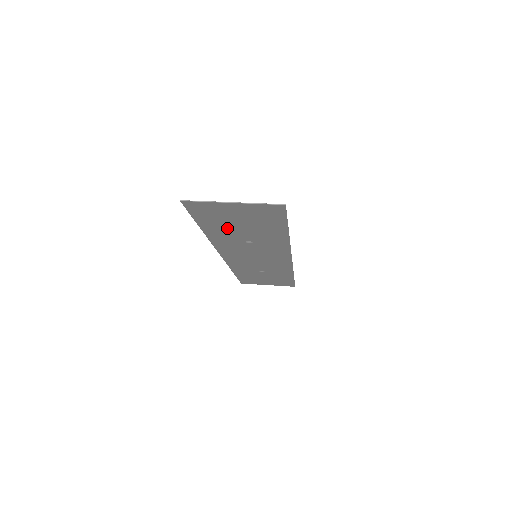
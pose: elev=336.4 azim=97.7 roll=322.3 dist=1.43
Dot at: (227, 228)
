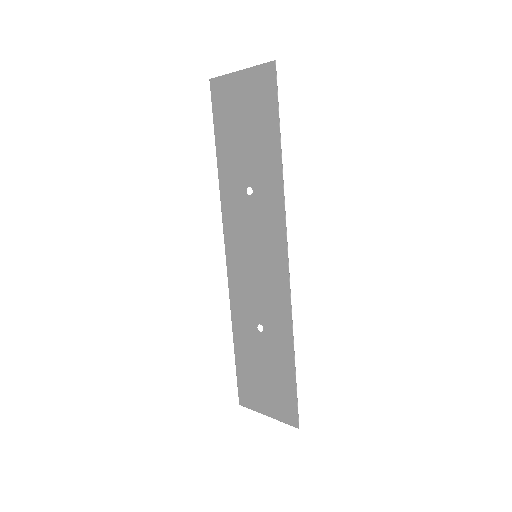
Dot at: (235, 146)
